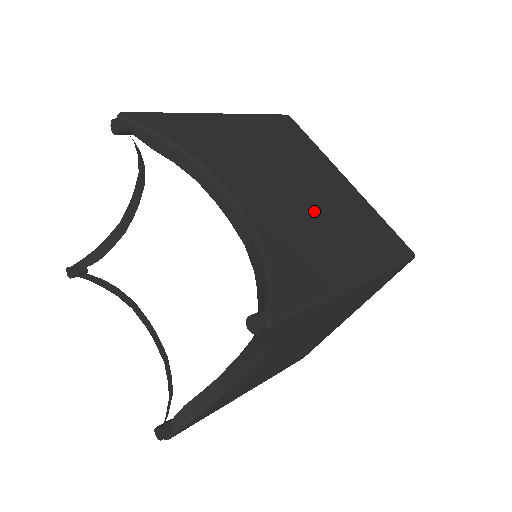
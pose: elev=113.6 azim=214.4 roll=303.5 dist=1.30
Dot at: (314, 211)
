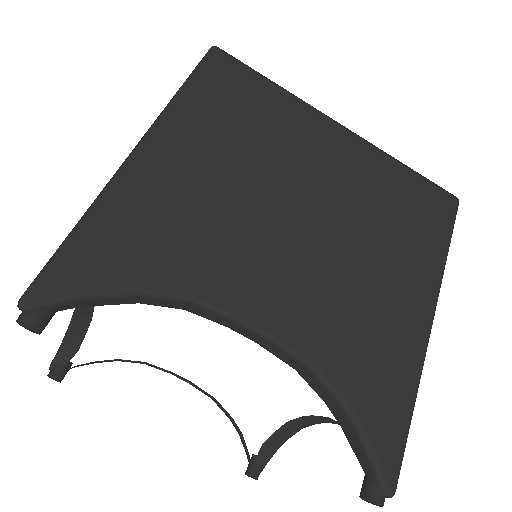
Dot at: (341, 241)
